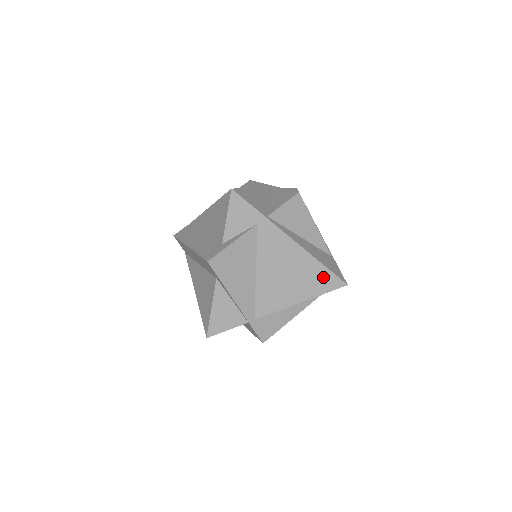
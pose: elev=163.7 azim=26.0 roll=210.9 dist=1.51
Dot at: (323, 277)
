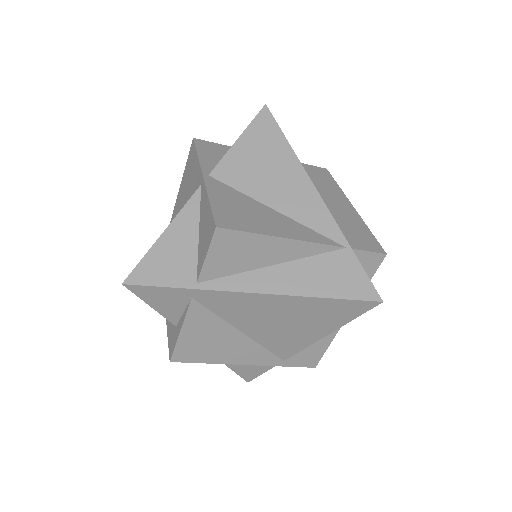
Dot at: (336, 307)
